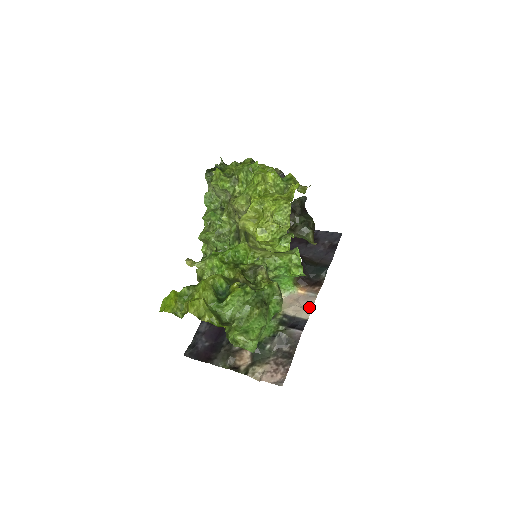
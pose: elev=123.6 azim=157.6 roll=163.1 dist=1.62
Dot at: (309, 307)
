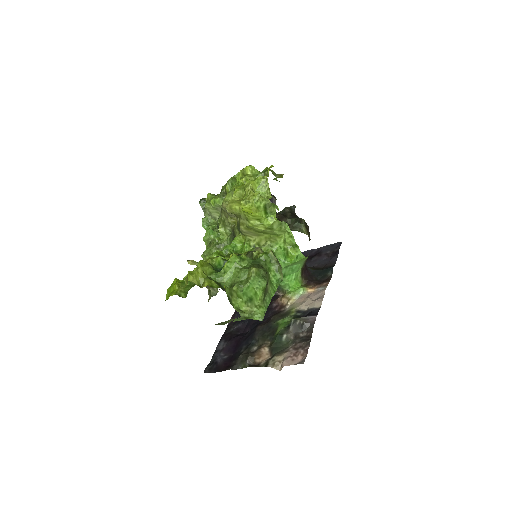
Dot at: (320, 298)
